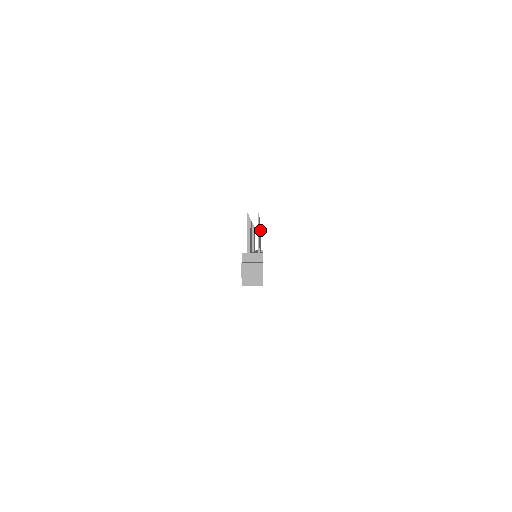
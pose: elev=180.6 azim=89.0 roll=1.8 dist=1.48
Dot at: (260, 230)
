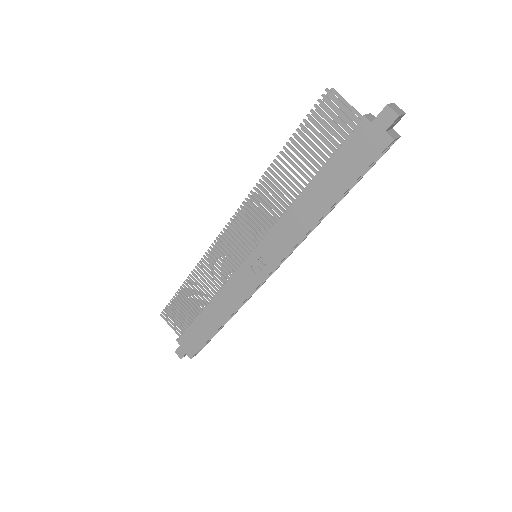
Dot at: occluded
